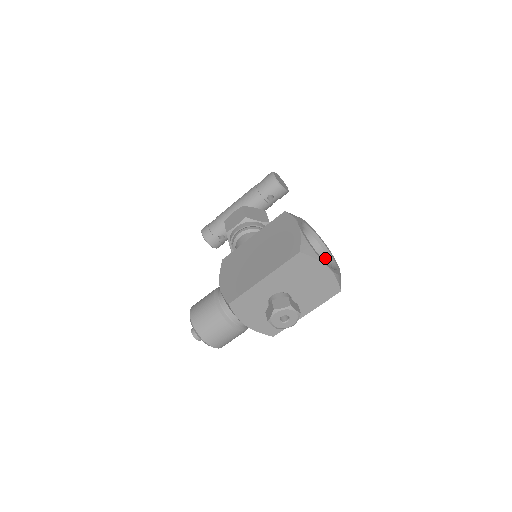
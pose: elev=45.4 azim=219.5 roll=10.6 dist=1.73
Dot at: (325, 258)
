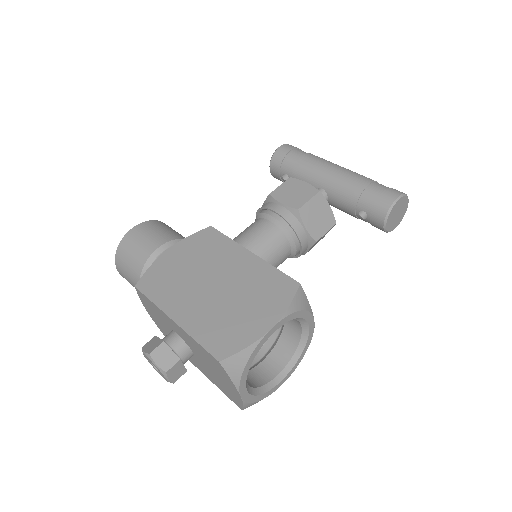
Dot at: (284, 361)
